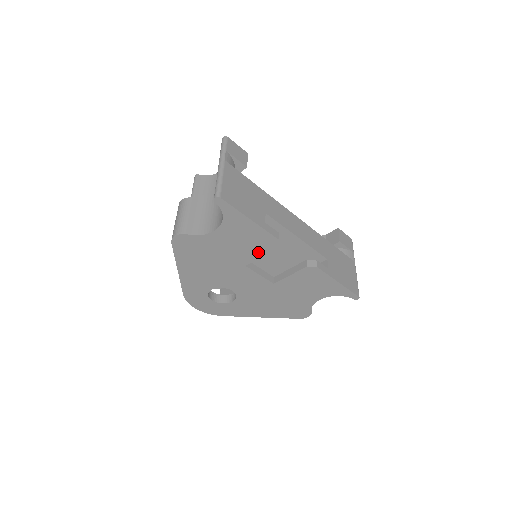
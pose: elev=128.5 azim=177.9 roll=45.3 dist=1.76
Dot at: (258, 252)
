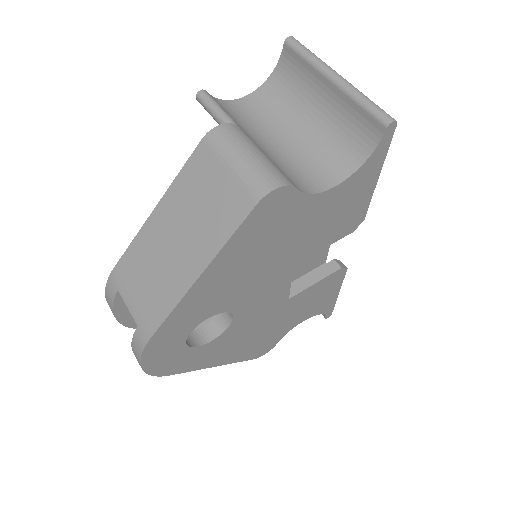
Dot at: (328, 239)
